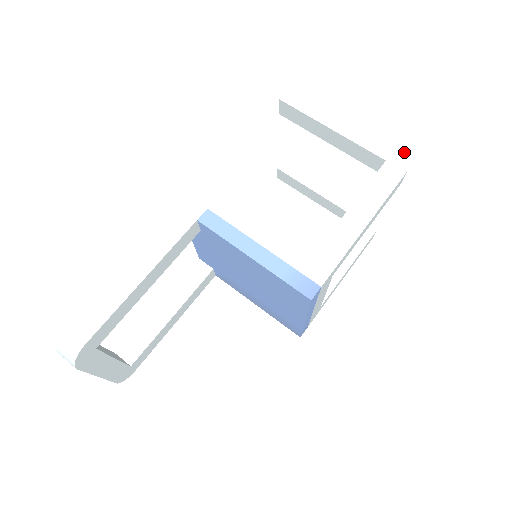
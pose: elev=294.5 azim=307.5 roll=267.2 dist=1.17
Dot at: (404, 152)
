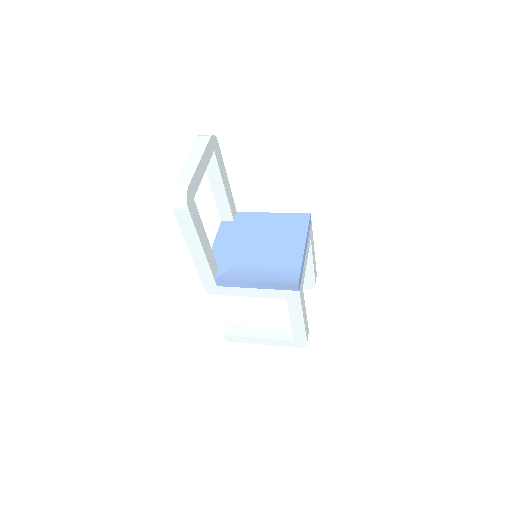
Dot at: occluded
